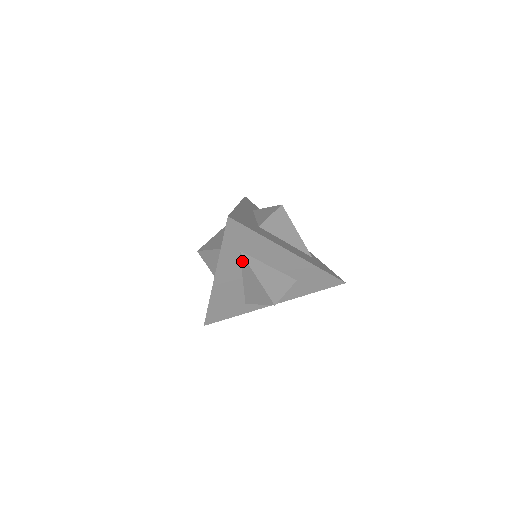
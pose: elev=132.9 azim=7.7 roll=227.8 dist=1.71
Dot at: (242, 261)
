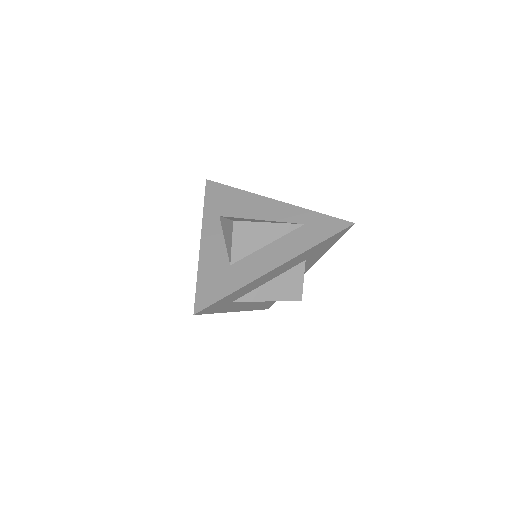
Dot at: occluded
